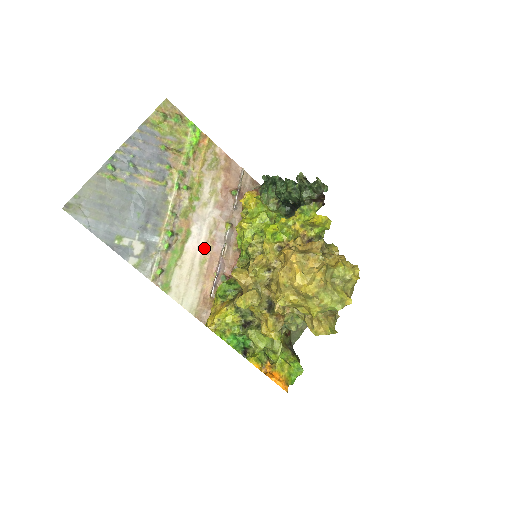
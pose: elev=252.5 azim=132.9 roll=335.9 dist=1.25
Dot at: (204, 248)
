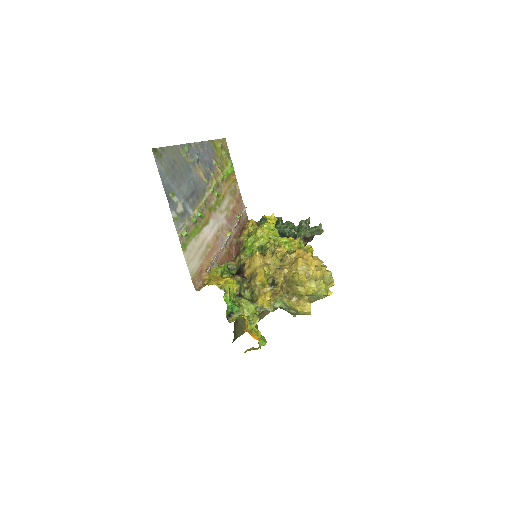
Dot at: (212, 238)
